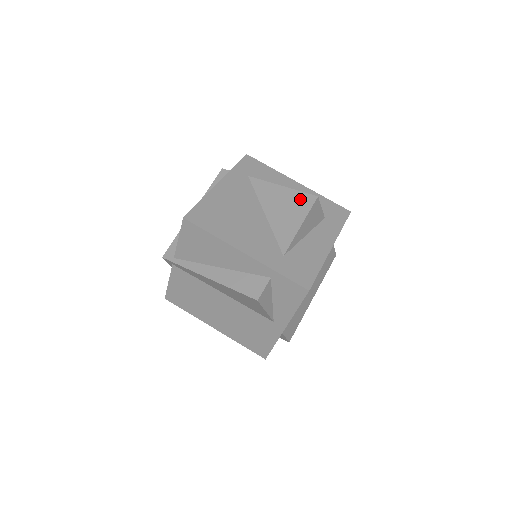
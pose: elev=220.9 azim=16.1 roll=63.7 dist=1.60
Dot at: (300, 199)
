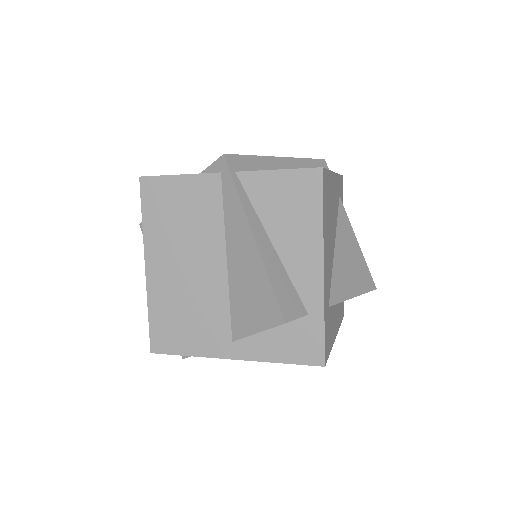
Dot at: (365, 273)
